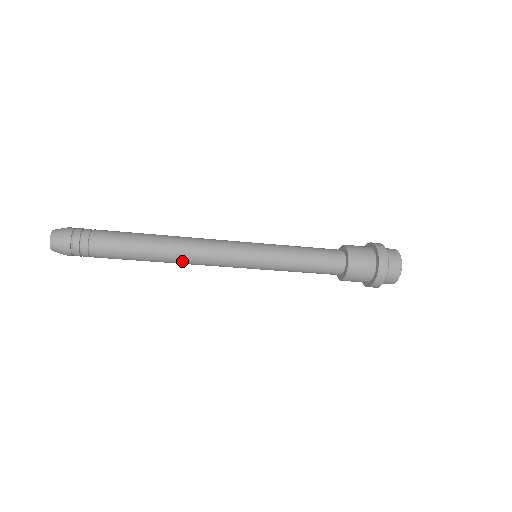
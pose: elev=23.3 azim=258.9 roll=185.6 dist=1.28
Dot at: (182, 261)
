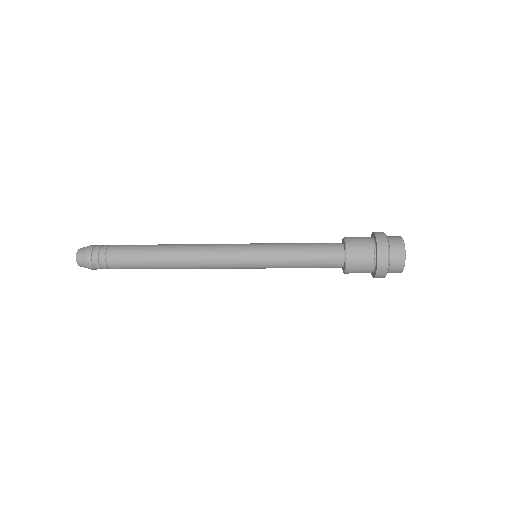
Dot at: (189, 268)
